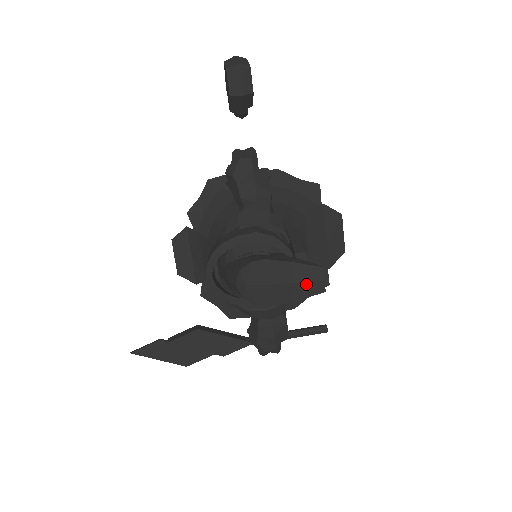
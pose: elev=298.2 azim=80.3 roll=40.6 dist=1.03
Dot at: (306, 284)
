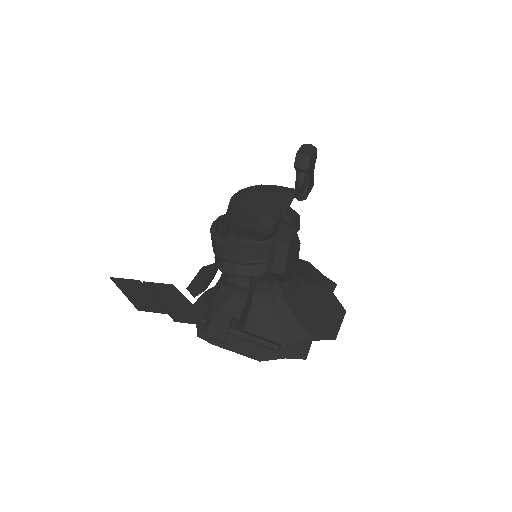
Dot at: (280, 194)
